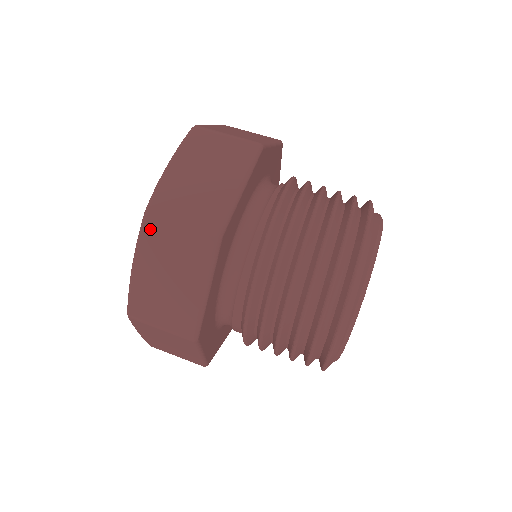
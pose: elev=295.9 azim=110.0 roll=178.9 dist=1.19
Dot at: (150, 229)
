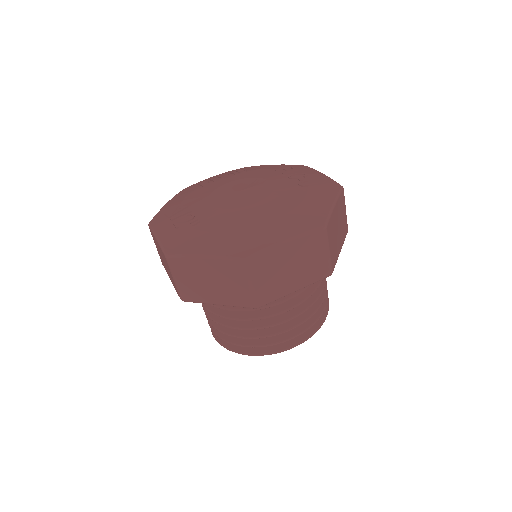
Dot at: (235, 266)
